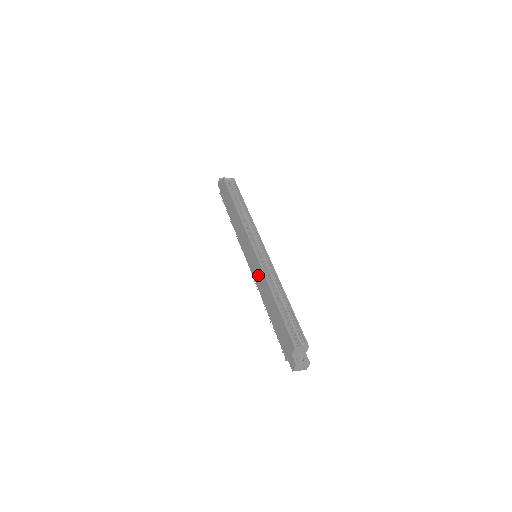
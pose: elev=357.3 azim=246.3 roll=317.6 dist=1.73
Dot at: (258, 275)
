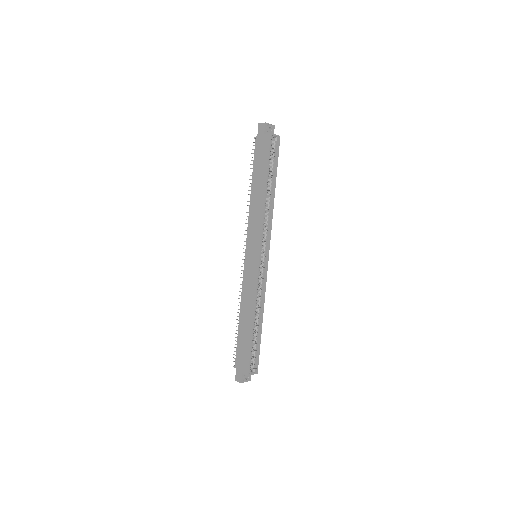
Dot at: (249, 284)
